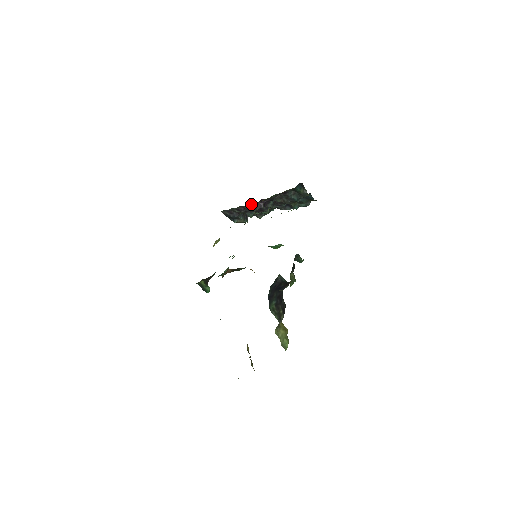
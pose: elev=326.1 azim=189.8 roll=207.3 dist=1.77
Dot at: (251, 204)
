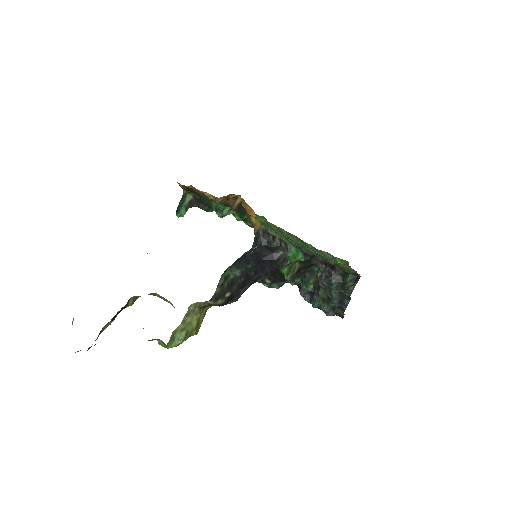
Dot at: occluded
